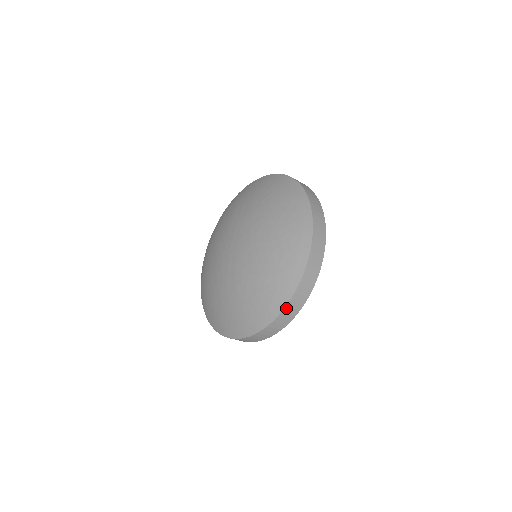
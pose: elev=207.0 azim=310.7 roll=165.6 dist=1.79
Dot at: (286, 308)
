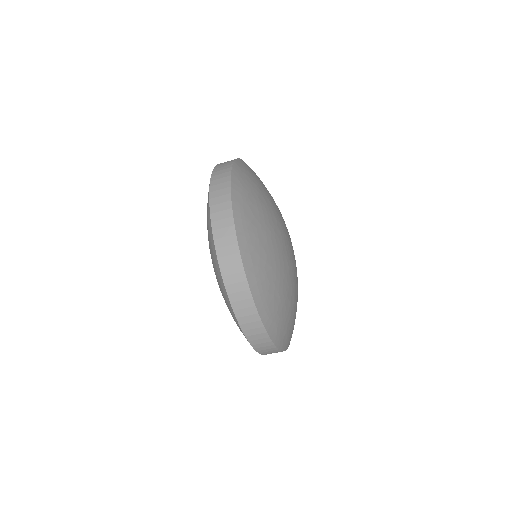
Dot at: (248, 337)
